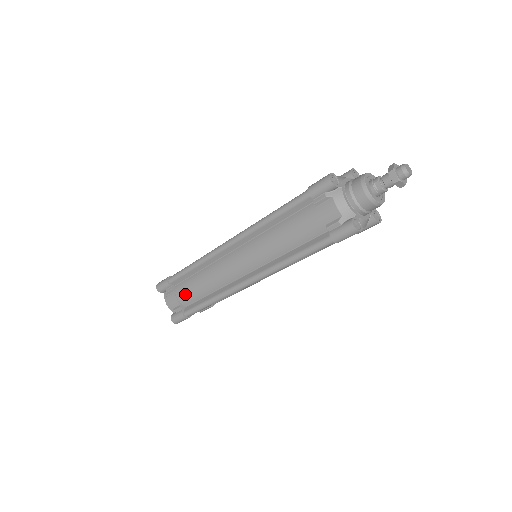
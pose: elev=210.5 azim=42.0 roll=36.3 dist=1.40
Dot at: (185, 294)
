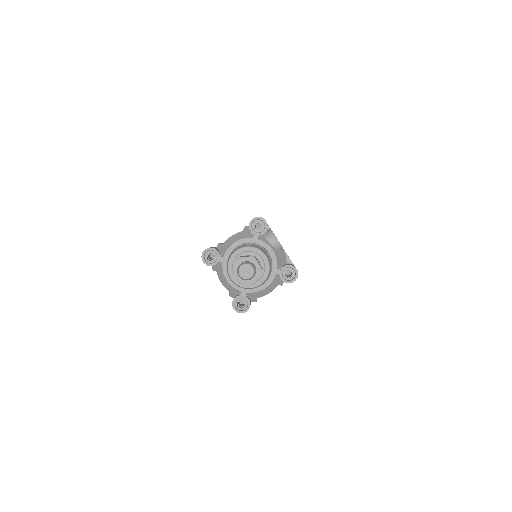
Dot at: occluded
